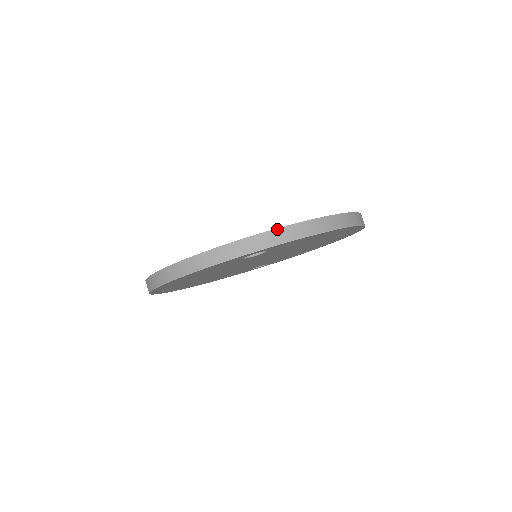
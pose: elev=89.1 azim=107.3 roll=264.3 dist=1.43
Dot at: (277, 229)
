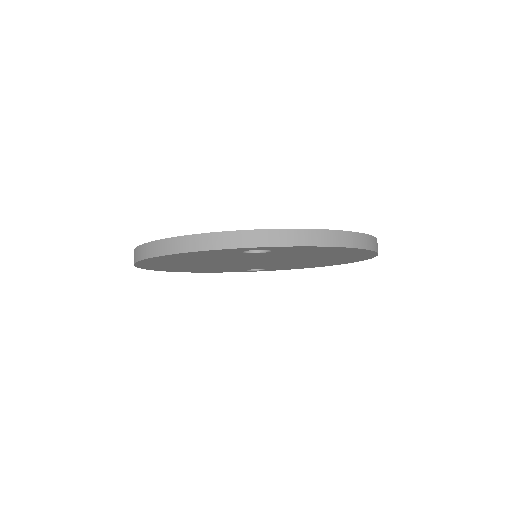
Dot at: (288, 229)
